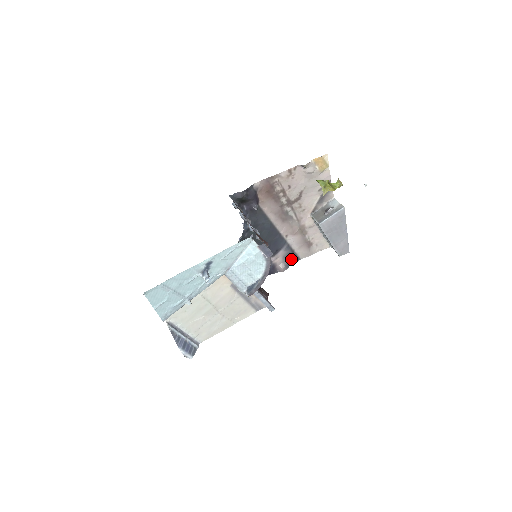
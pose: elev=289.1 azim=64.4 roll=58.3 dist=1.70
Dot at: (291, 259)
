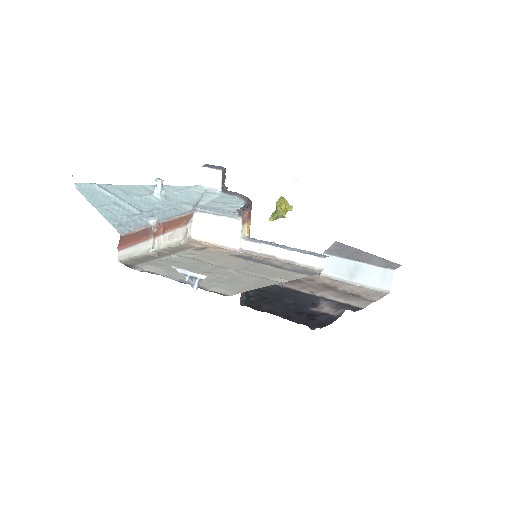
Dot at: (347, 308)
